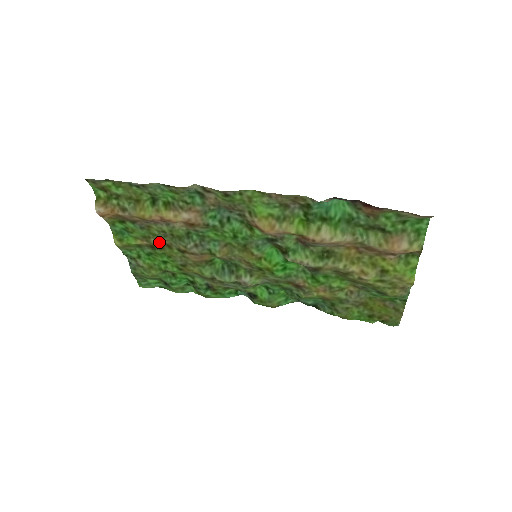
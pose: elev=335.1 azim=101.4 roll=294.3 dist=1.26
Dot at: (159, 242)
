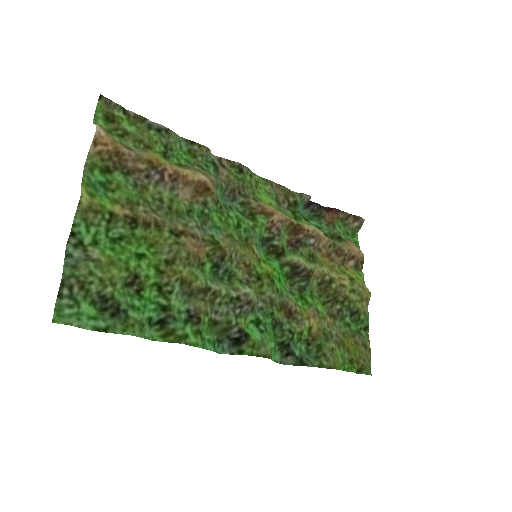
Dot at: (149, 214)
